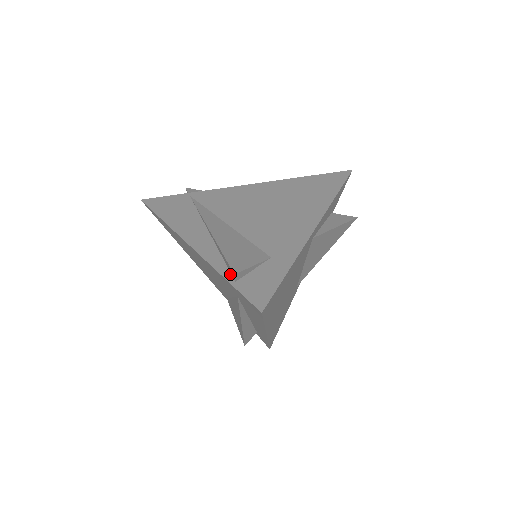
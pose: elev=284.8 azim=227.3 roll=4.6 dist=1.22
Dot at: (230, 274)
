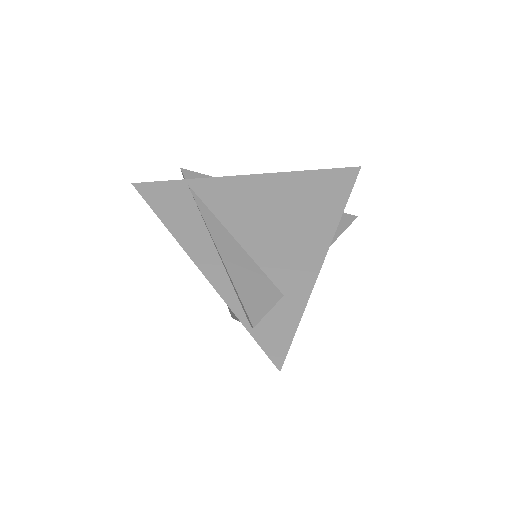
Dot at: (245, 316)
